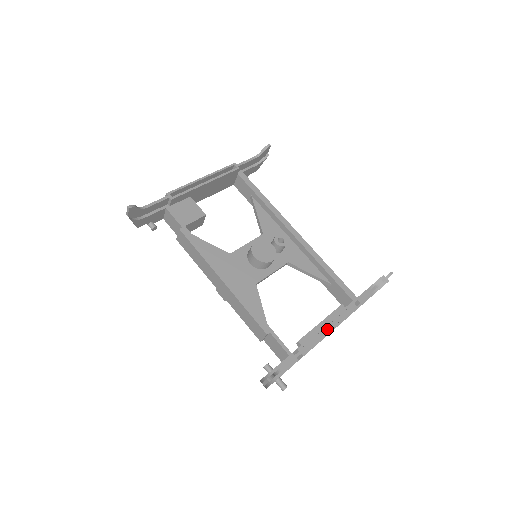
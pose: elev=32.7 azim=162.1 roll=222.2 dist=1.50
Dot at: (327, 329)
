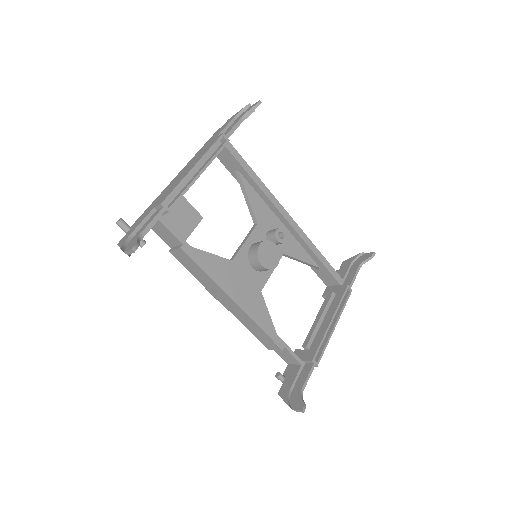
Dot at: occluded
